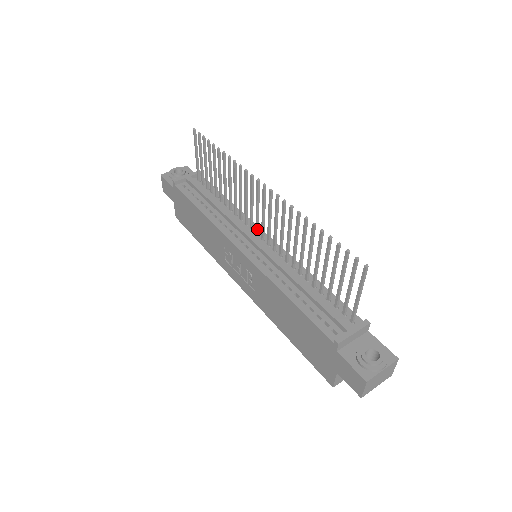
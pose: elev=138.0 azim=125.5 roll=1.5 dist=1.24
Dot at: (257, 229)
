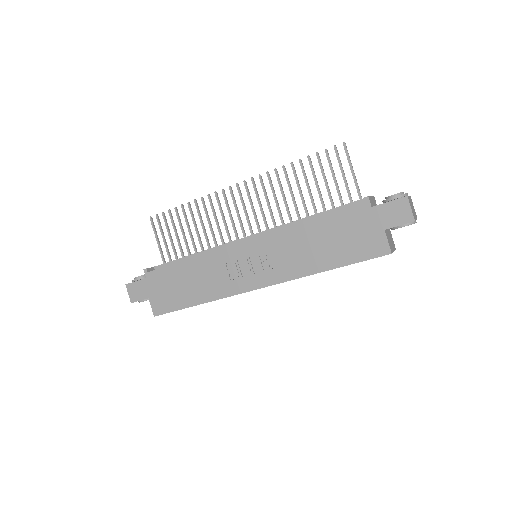
Dot at: (245, 235)
